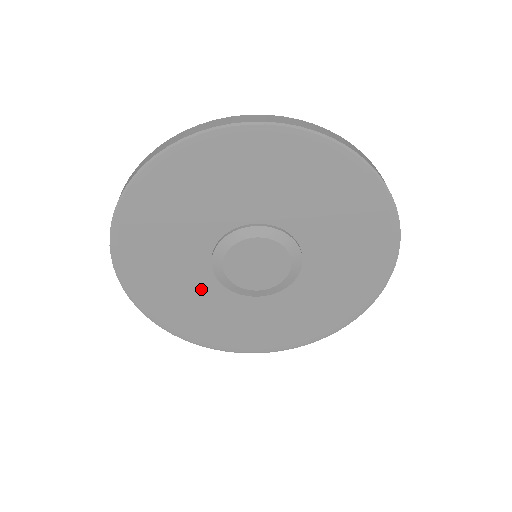
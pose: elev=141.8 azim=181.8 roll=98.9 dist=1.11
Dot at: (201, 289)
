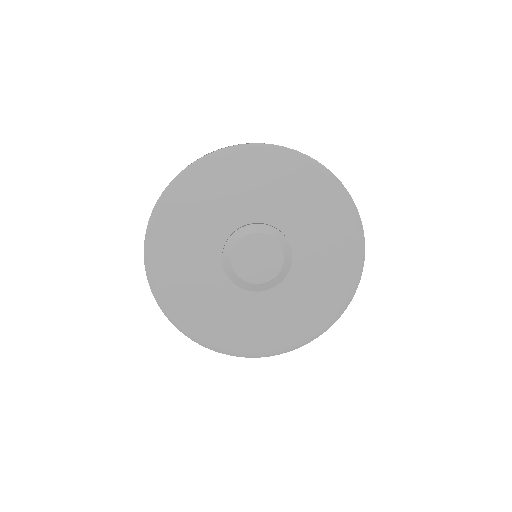
Dot at: (240, 305)
